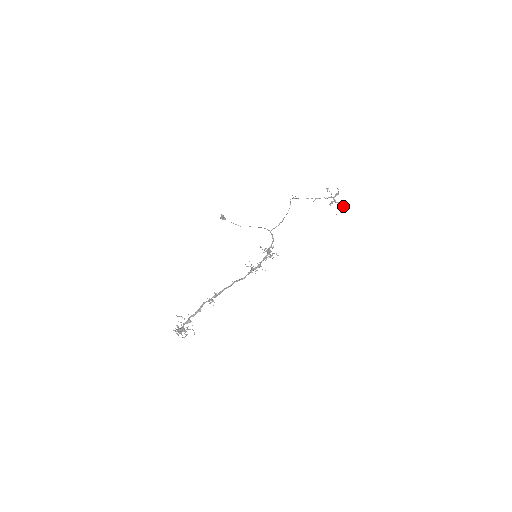
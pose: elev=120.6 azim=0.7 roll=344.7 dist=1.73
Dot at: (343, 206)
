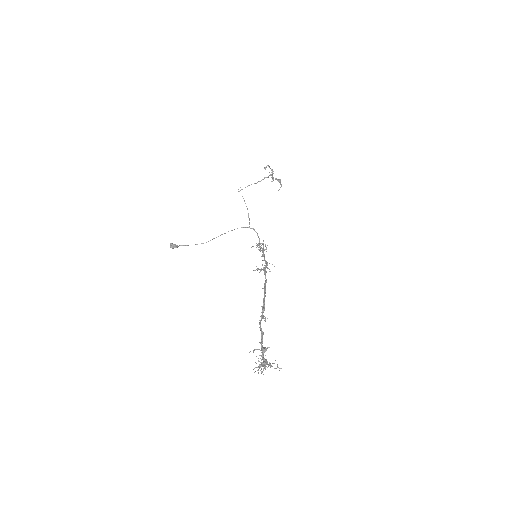
Dot at: (280, 180)
